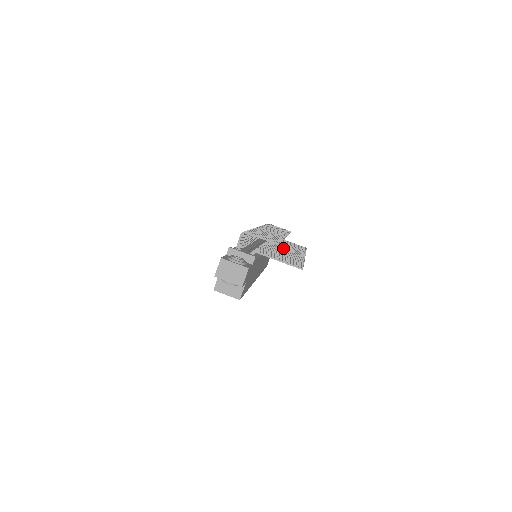
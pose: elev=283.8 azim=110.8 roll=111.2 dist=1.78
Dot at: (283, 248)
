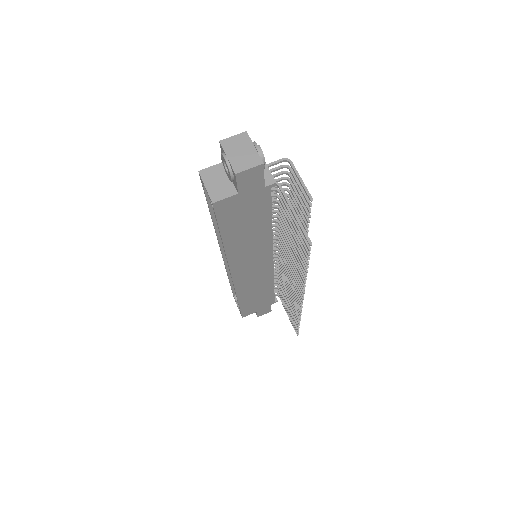
Dot at: occluded
